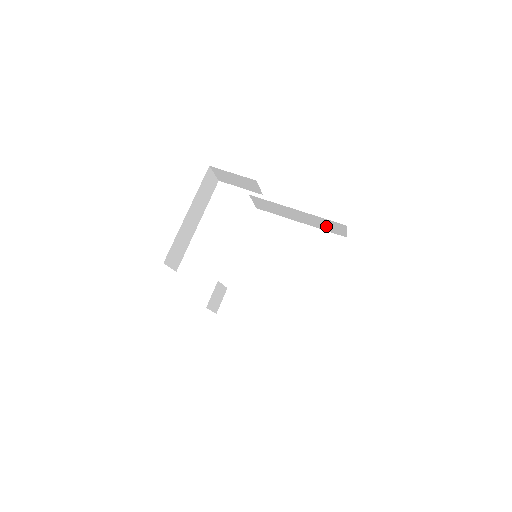
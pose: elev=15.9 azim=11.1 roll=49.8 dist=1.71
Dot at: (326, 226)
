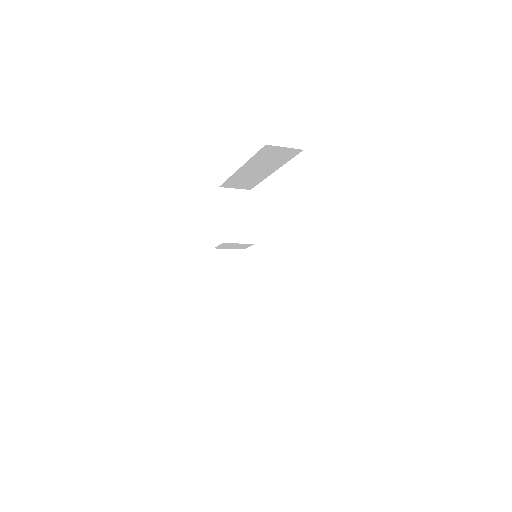
Dot at: occluded
